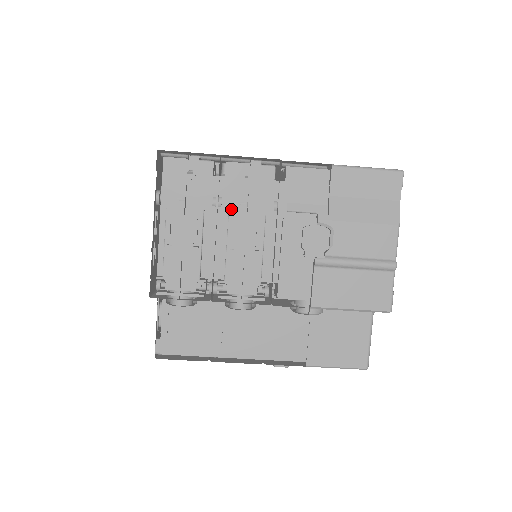
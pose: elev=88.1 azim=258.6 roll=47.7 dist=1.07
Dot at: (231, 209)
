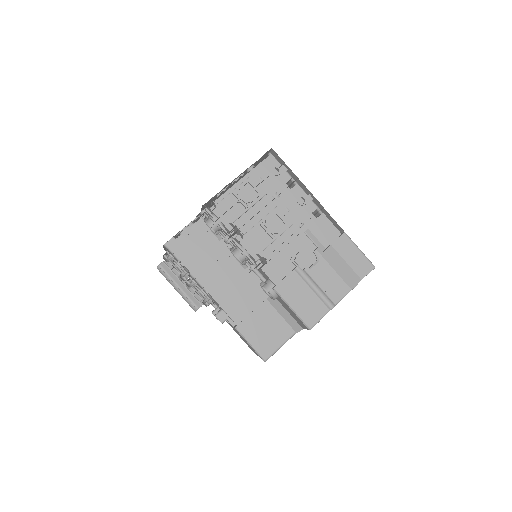
Dot at: (279, 206)
